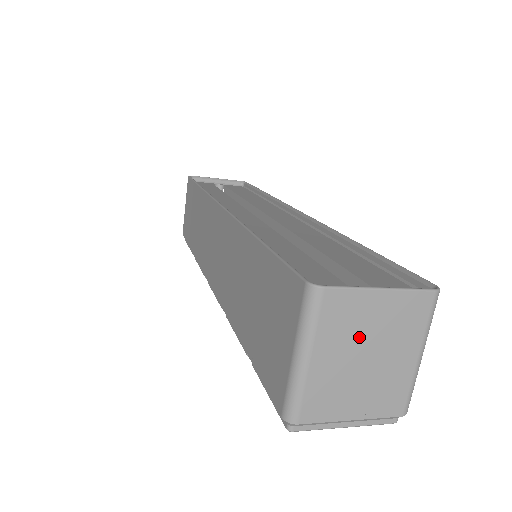
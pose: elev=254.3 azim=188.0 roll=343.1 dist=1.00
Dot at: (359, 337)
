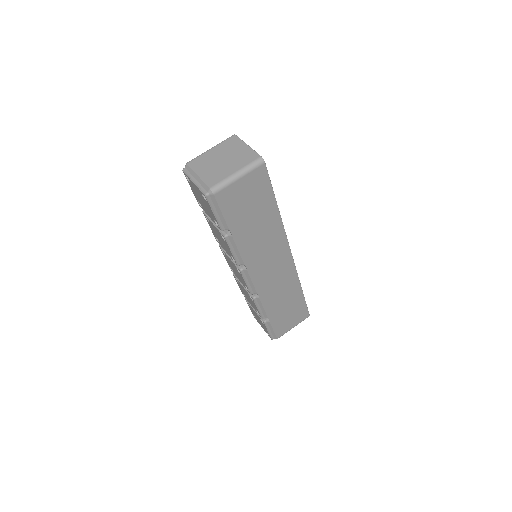
Dot at: (228, 153)
